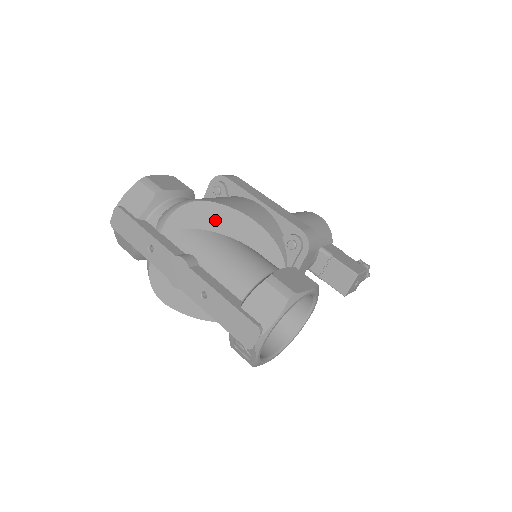
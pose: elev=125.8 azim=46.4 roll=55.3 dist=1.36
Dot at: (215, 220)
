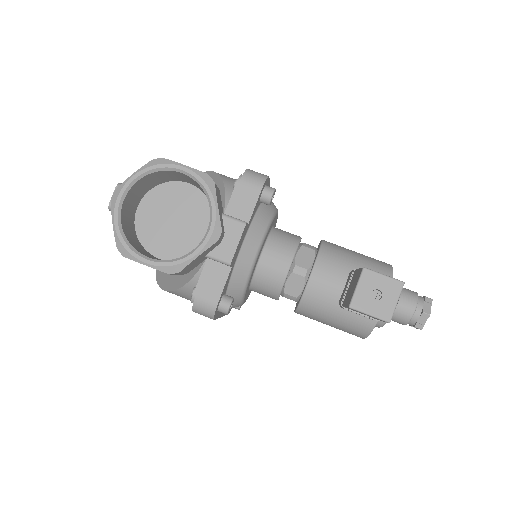
Dot at: occluded
